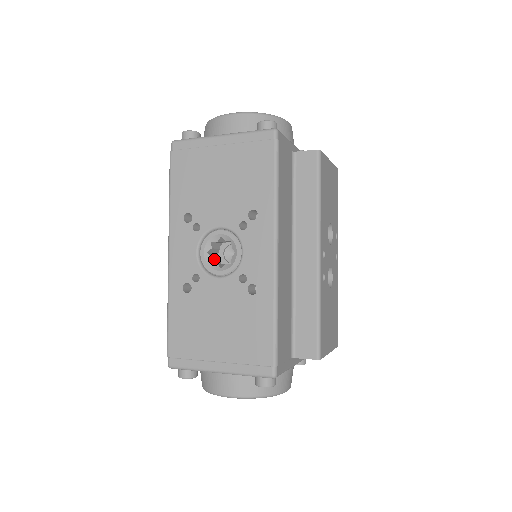
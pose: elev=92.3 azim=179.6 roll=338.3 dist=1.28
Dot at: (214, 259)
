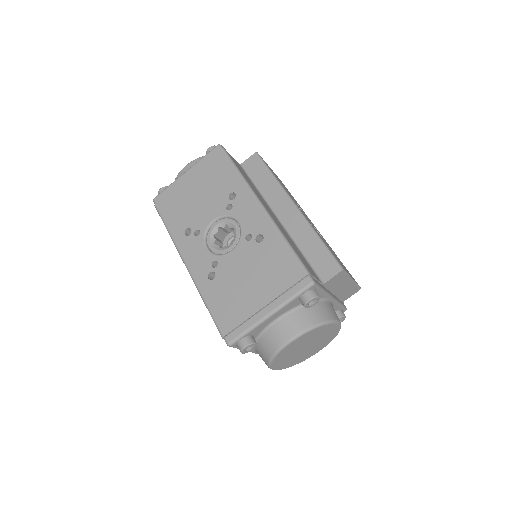
Dot at: occluded
